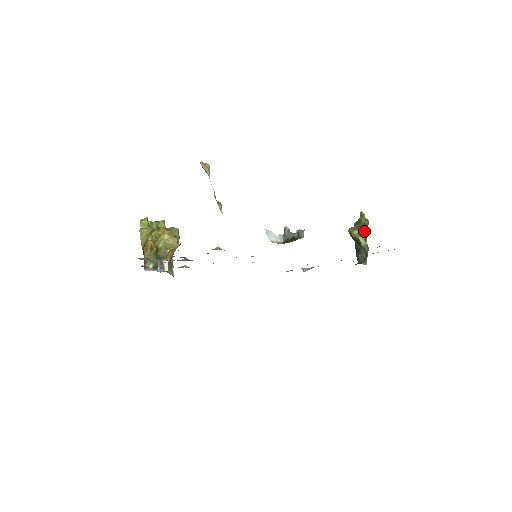
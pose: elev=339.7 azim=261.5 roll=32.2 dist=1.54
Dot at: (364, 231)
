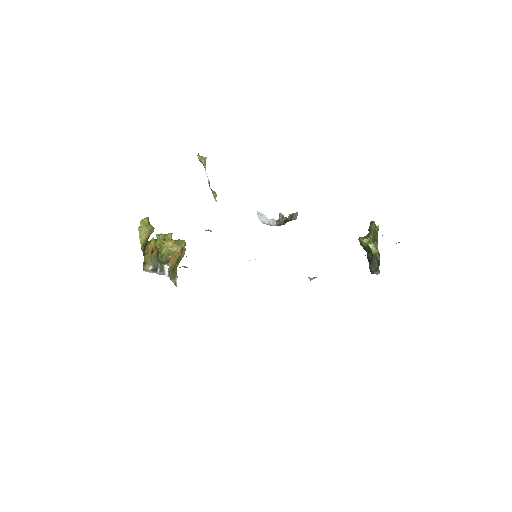
Dot at: (375, 238)
